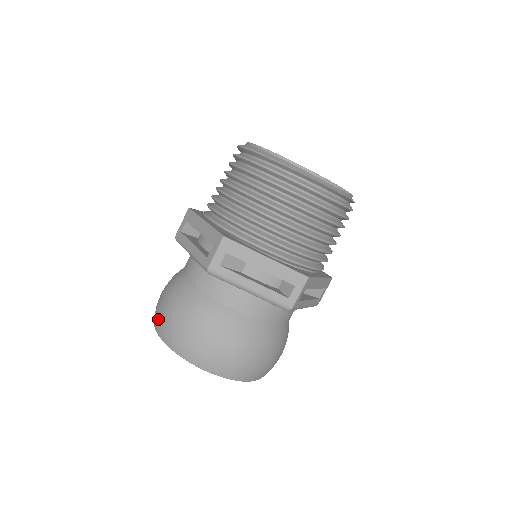
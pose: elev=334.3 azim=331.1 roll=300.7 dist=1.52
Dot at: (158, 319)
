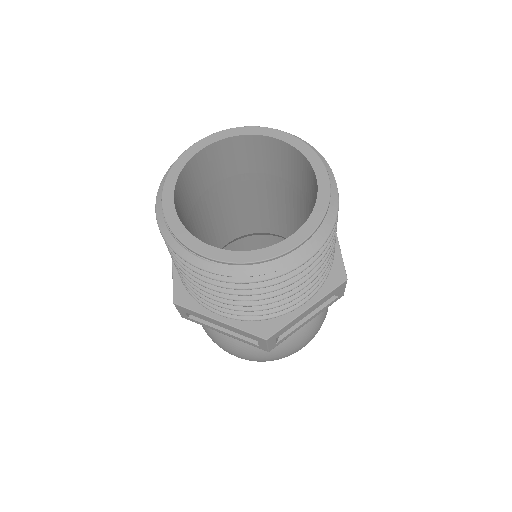
Dot at: occluded
